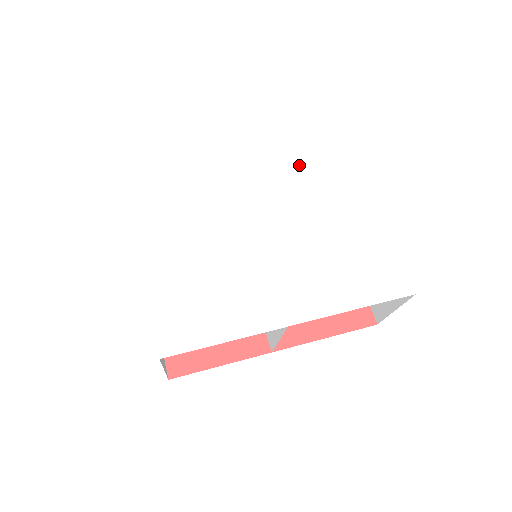
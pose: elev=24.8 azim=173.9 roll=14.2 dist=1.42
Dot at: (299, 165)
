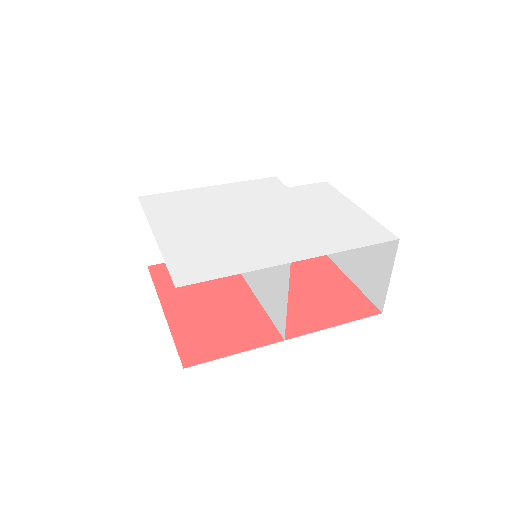
Dot at: (281, 186)
